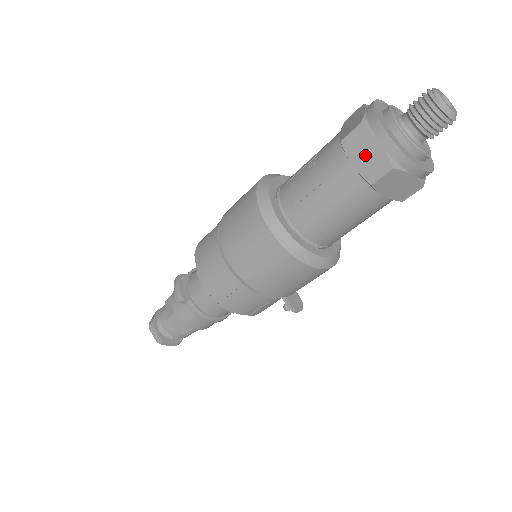
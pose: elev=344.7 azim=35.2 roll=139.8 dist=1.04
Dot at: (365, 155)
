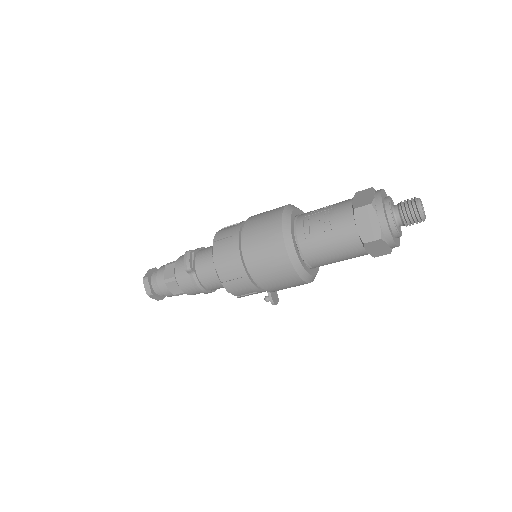
Dot at: (367, 224)
